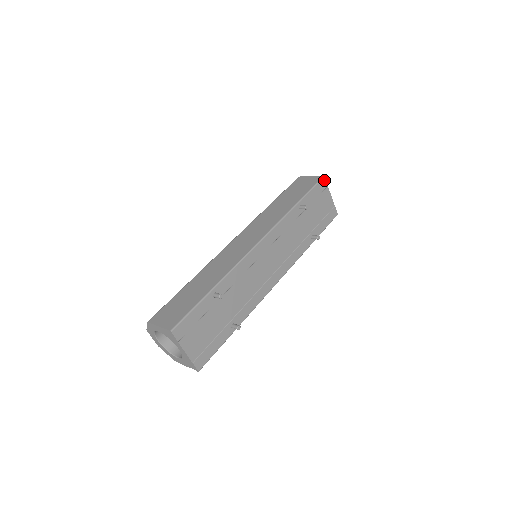
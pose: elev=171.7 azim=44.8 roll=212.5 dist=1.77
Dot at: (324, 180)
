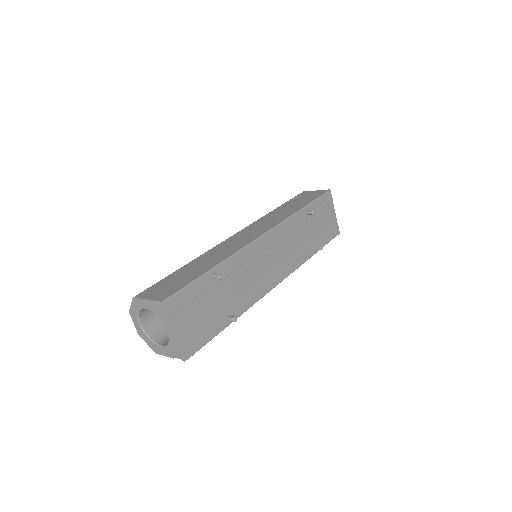
Dot at: (330, 193)
